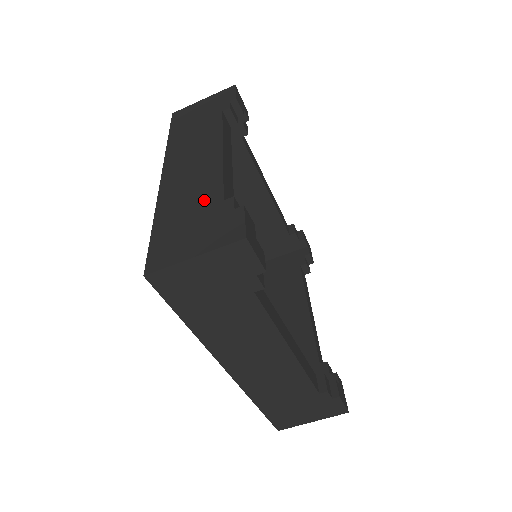
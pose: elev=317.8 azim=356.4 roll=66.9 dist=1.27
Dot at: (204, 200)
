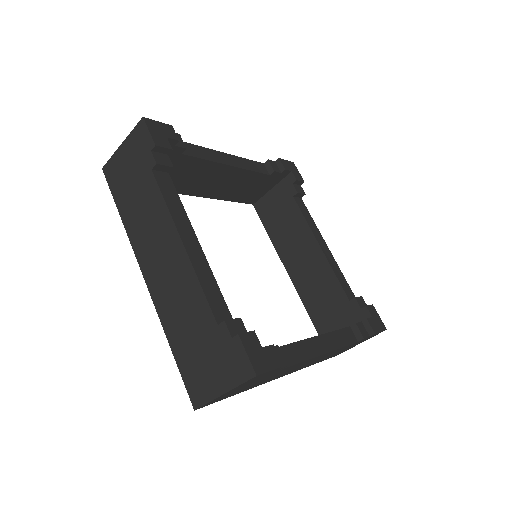
Dot at: occluded
